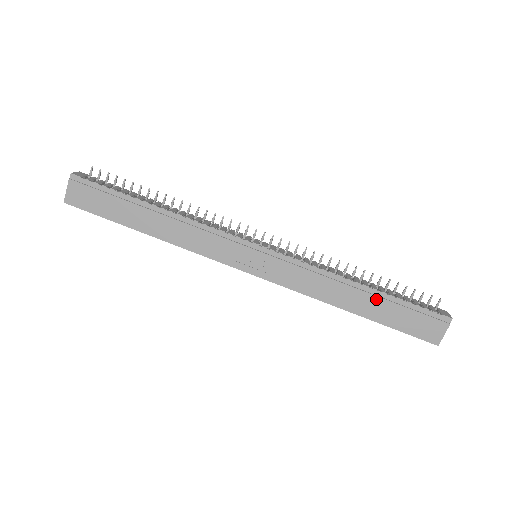
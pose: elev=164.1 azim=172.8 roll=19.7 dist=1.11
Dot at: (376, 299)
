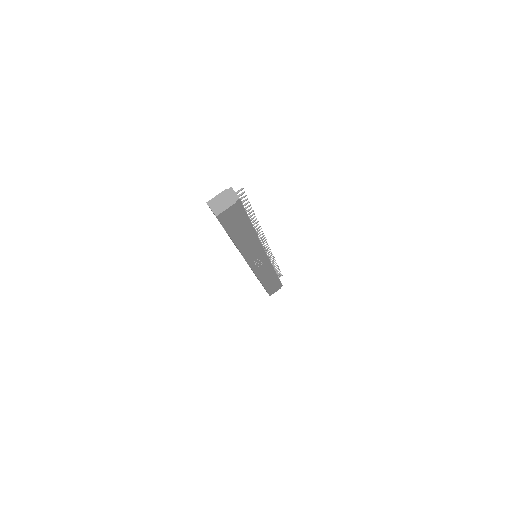
Dot at: (274, 280)
